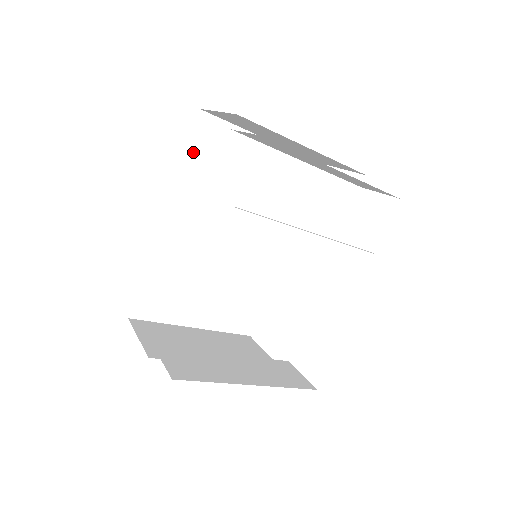
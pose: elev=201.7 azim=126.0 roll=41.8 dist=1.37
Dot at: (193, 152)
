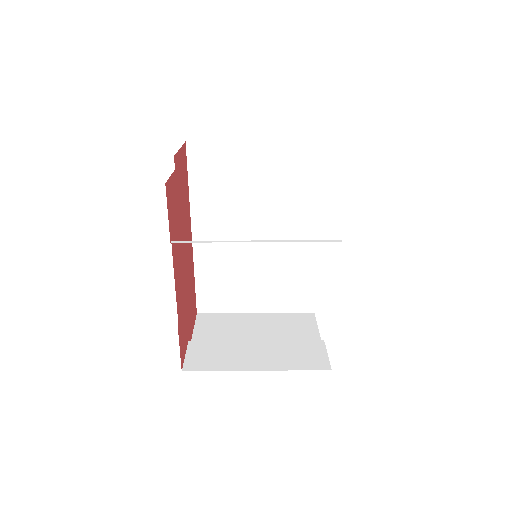
Dot at: (195, 177)
